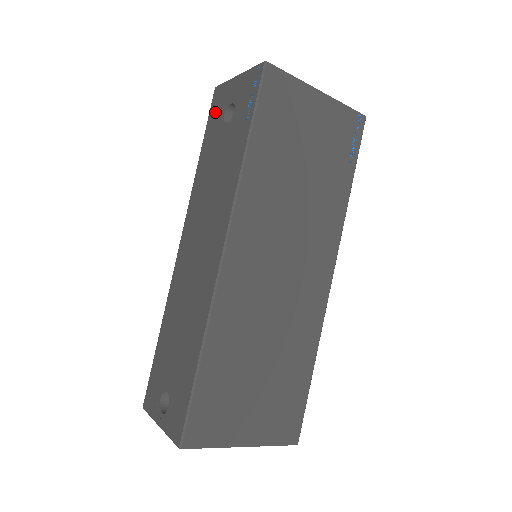
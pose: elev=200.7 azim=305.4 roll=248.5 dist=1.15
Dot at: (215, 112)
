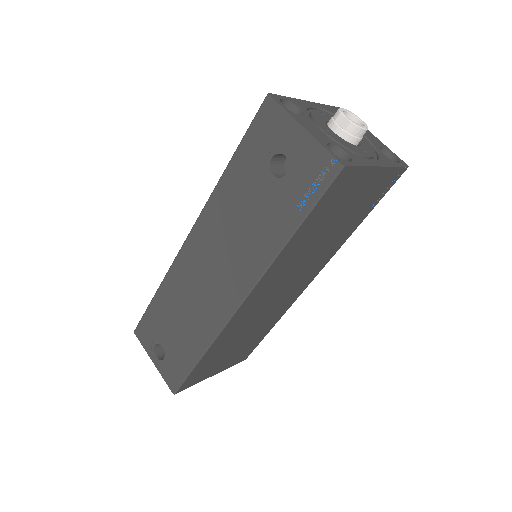
Dot at: (261, 135)
